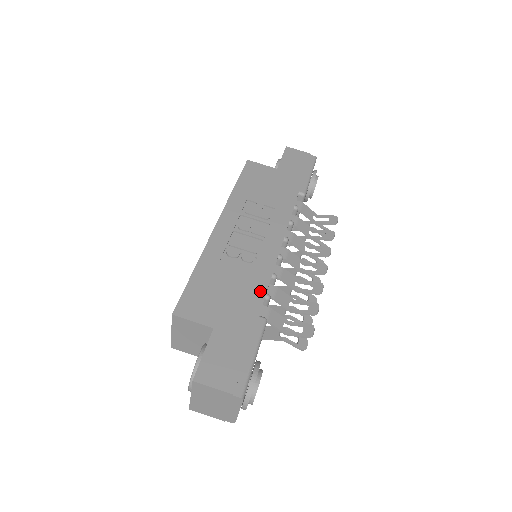
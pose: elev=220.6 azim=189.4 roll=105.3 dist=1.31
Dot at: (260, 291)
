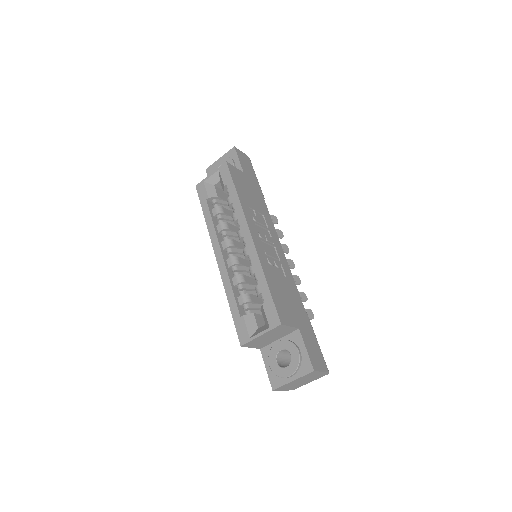
Dot at: (297, 292)
